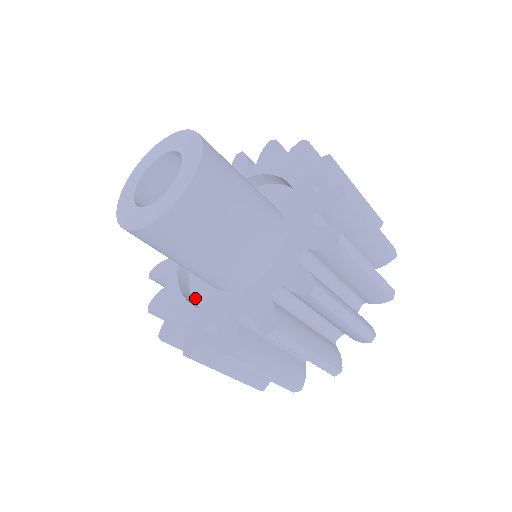
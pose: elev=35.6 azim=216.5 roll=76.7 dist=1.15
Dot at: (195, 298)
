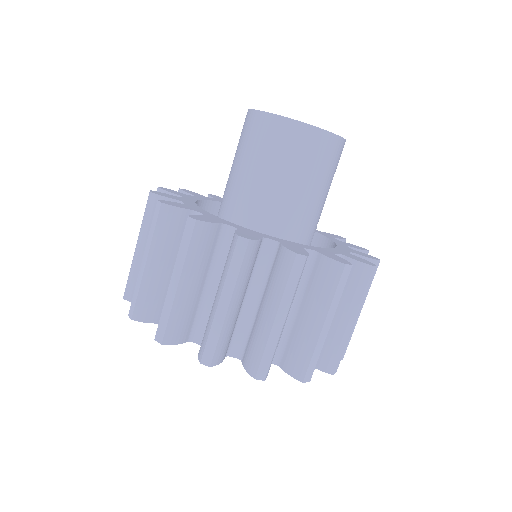
Dot at: occluded
